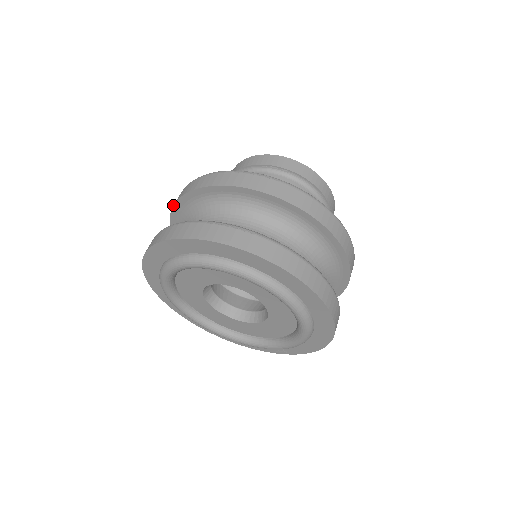
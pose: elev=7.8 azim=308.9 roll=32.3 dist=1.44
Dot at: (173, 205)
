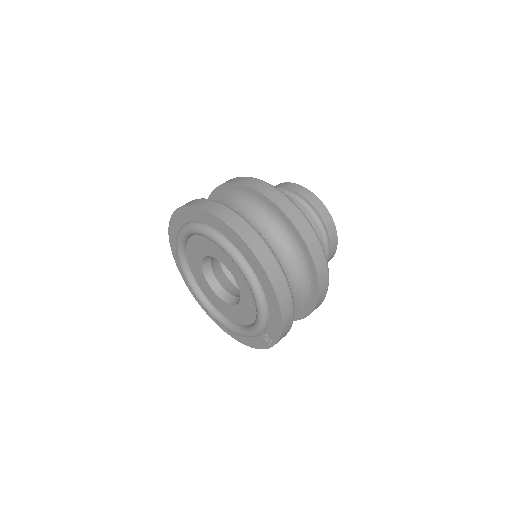
Dot at: occluded
